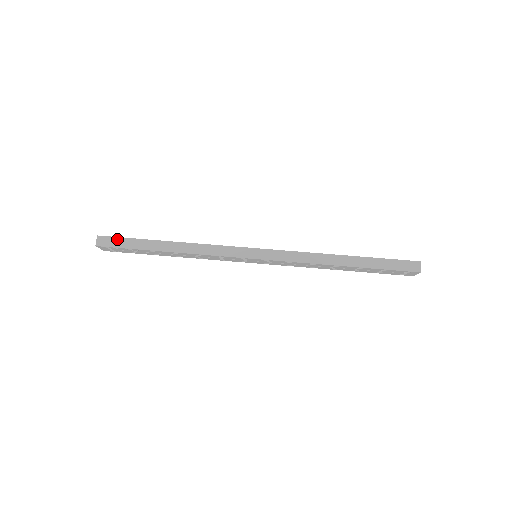
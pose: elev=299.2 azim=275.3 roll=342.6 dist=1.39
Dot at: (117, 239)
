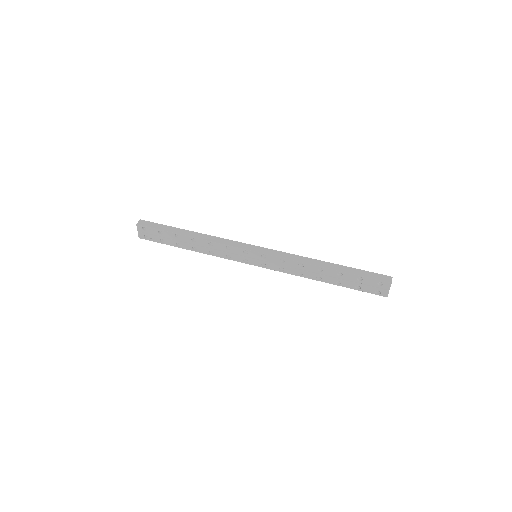
Dot at: (154, 223)
